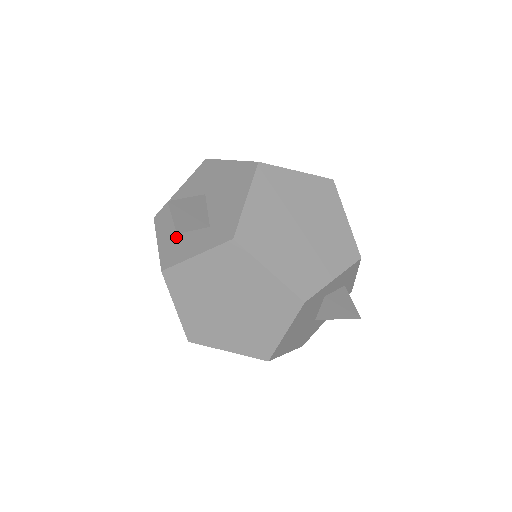
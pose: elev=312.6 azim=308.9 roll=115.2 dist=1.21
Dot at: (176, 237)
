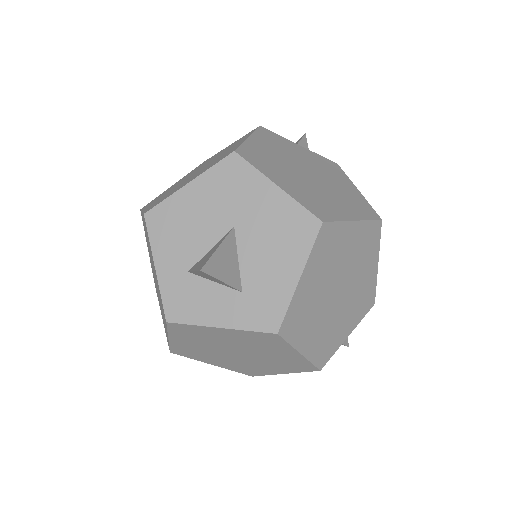
Dot at: (187, 277)
